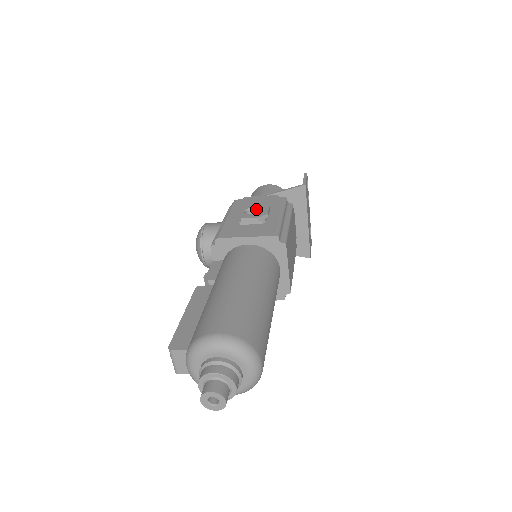
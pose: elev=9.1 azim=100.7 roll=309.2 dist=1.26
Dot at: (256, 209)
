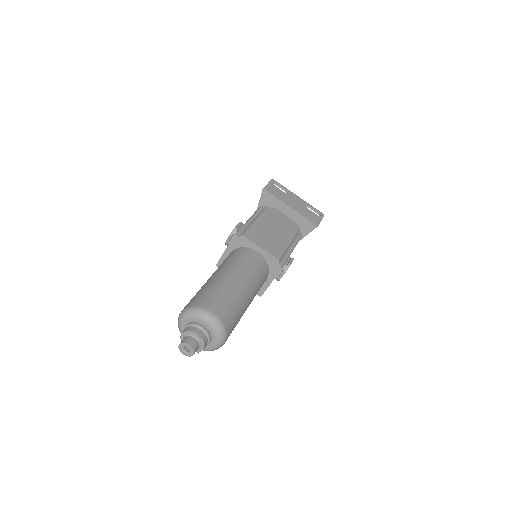
Dot at: occluded
